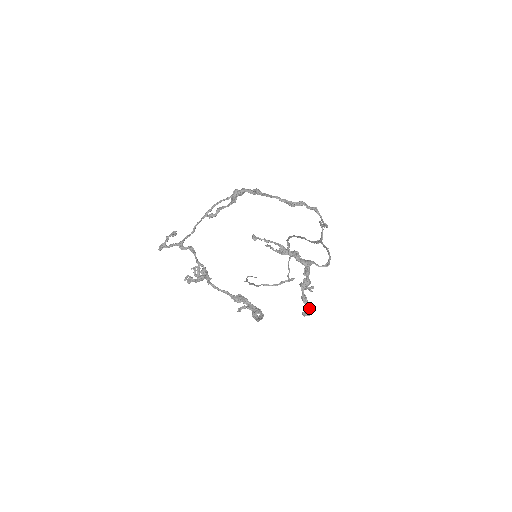
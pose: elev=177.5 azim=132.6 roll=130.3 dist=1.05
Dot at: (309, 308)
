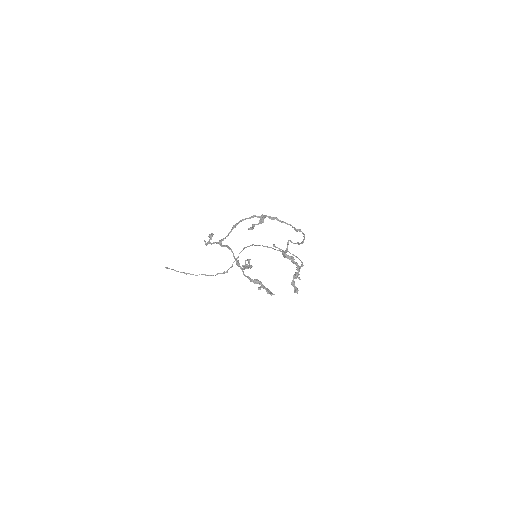
Dot at: occluded
